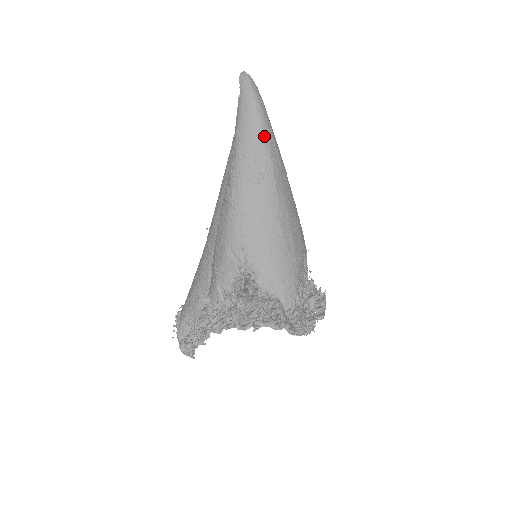
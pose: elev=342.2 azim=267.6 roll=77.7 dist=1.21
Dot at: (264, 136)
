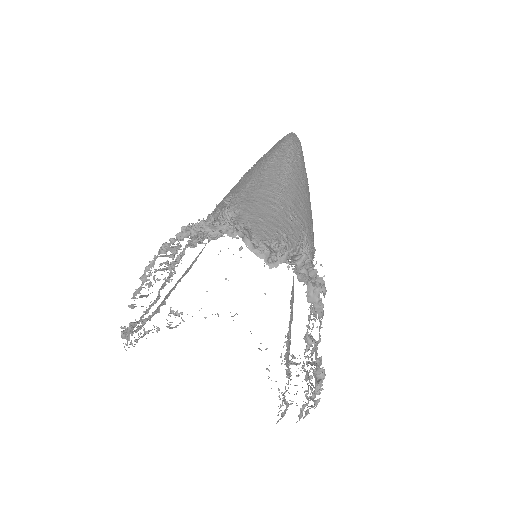
Dot at: (290, 145)
